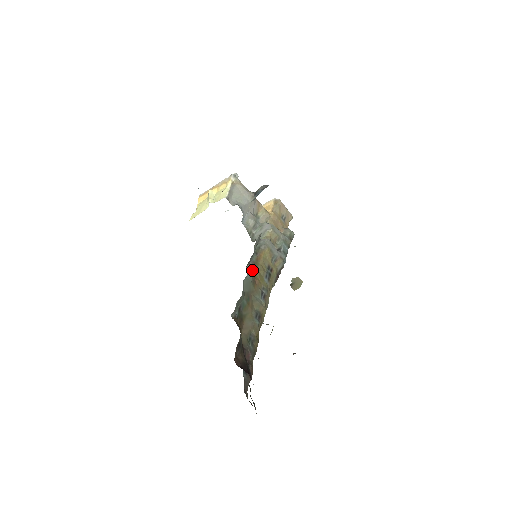
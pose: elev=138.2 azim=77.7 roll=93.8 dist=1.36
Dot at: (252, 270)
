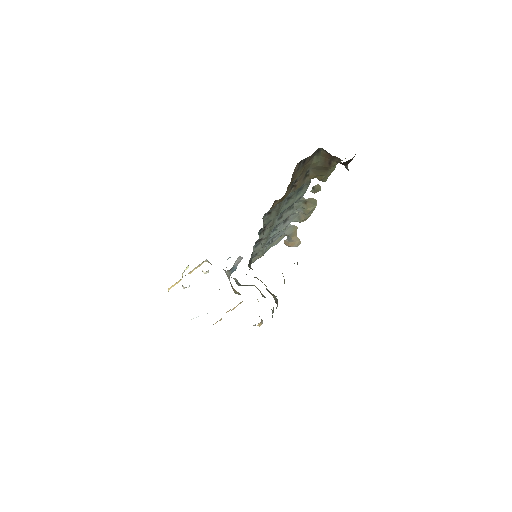
Dot at: occluded
